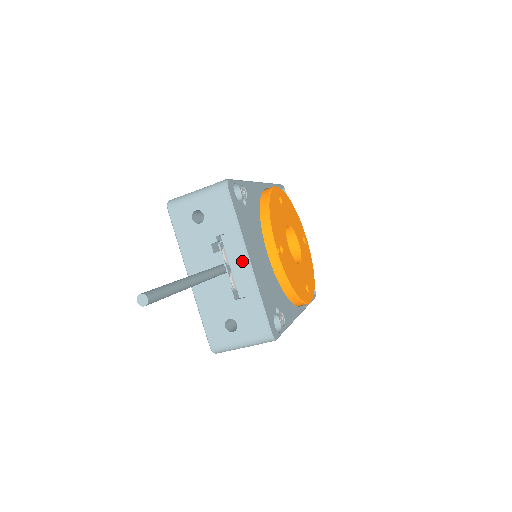
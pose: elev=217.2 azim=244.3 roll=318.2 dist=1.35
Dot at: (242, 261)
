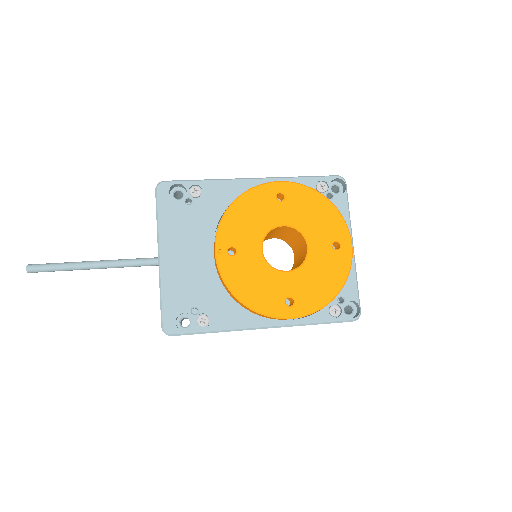
Dot at: (158, 256)
